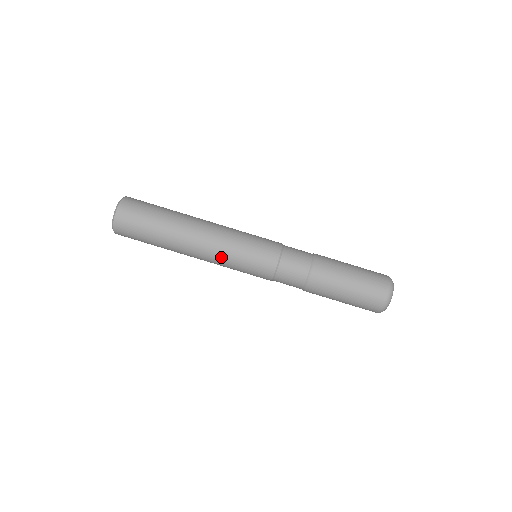
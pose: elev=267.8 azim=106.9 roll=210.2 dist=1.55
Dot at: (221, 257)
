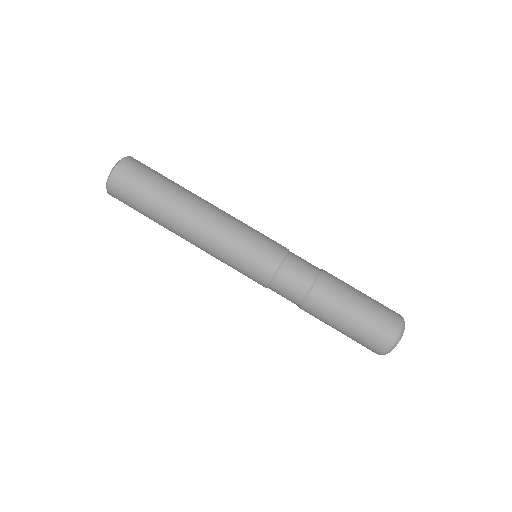
Dot at: (218, 243)
